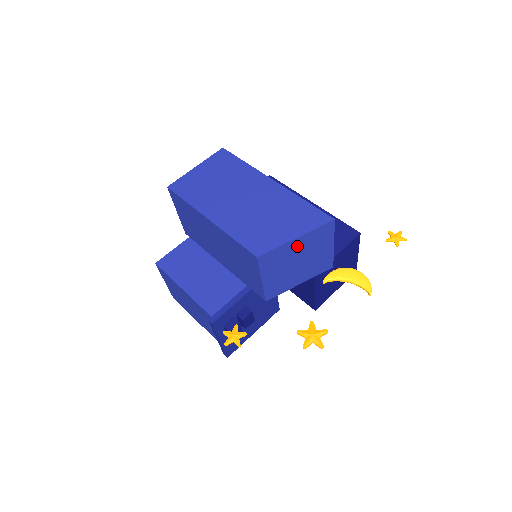
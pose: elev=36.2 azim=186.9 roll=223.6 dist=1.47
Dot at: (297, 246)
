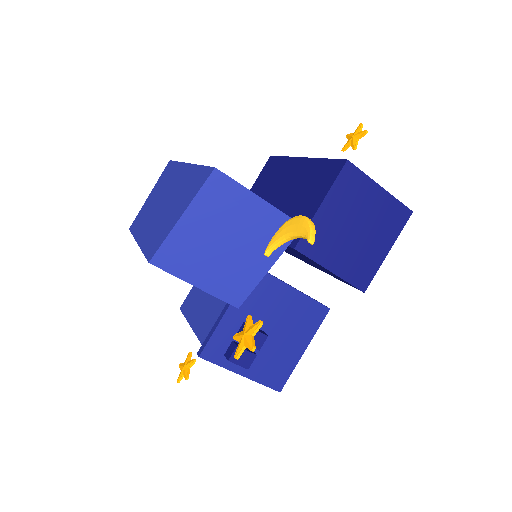
Dot at: (196, 226)
